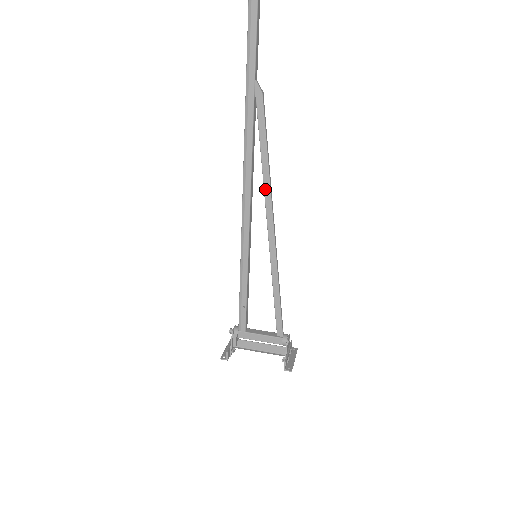
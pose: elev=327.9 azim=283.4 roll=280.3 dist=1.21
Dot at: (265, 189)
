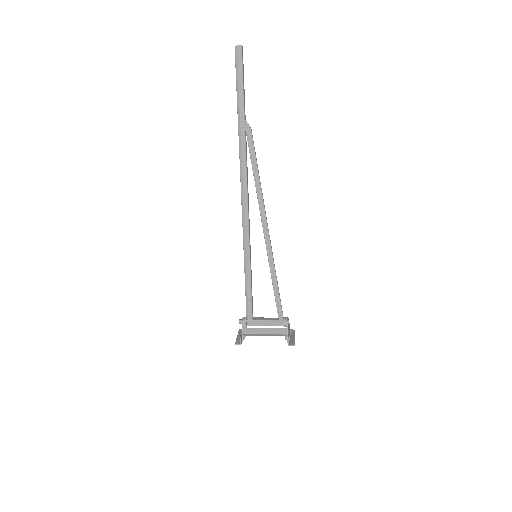
Dot at: (259, 202)
